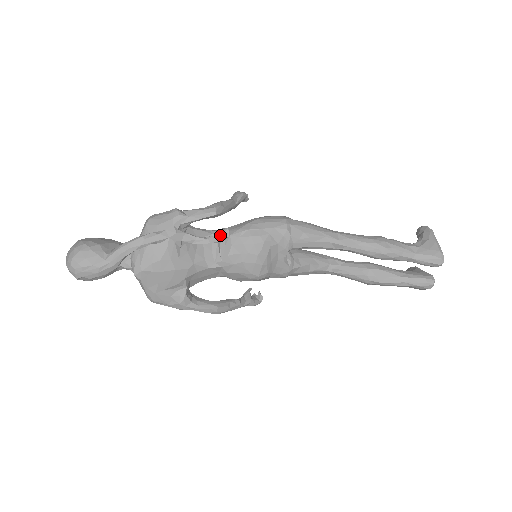
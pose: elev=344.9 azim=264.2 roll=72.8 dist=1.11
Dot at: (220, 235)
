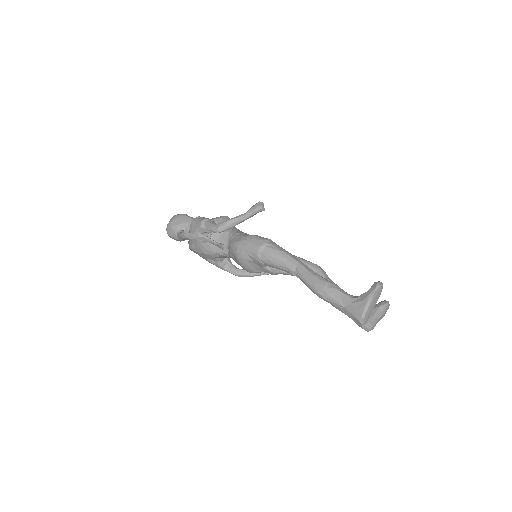
Dot at: (220, 246)
